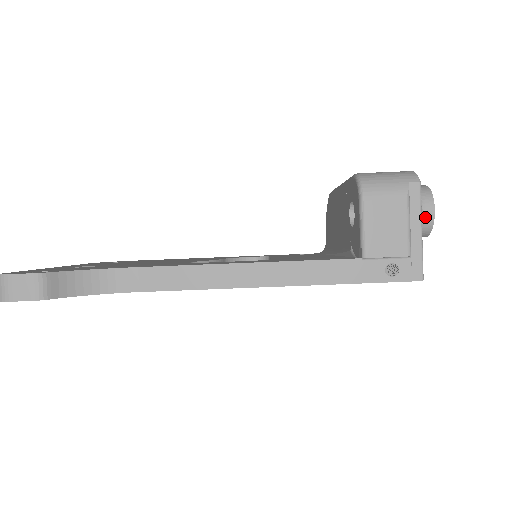
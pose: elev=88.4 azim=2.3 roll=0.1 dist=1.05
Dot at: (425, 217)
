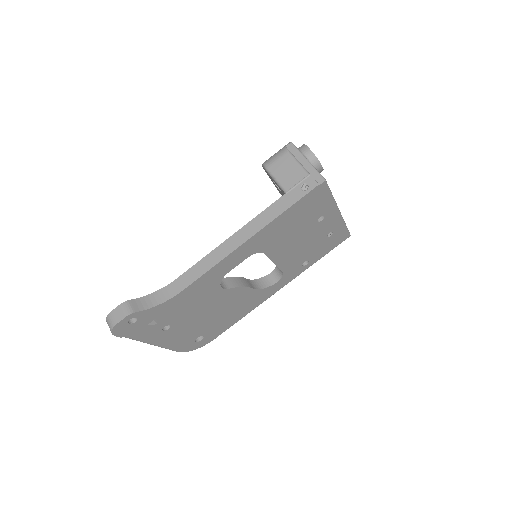
Dot at: (307, 155)
